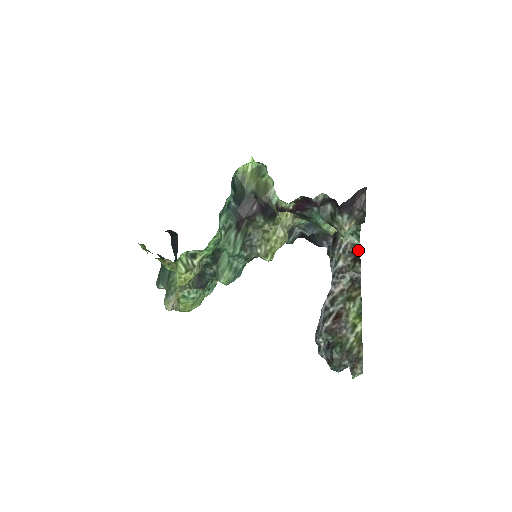
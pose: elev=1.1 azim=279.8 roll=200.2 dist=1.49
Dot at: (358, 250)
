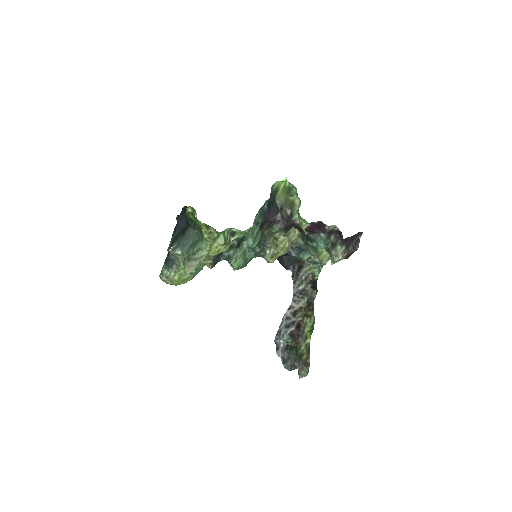
Dot at: (316, 281)
